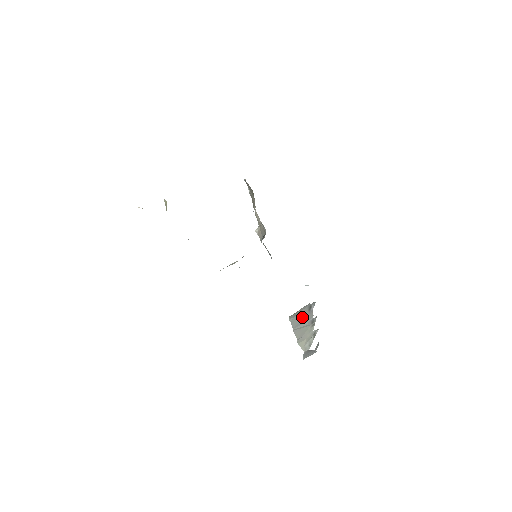
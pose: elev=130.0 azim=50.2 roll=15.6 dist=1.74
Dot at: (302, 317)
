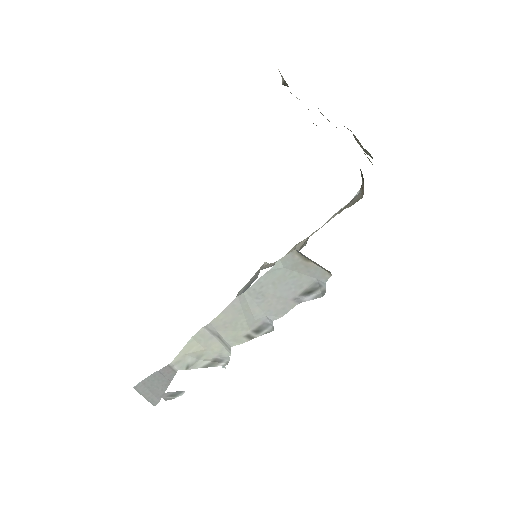
Dot at: (283, 289)
